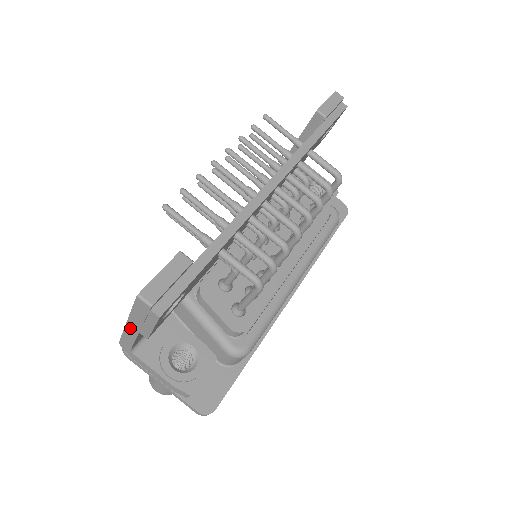
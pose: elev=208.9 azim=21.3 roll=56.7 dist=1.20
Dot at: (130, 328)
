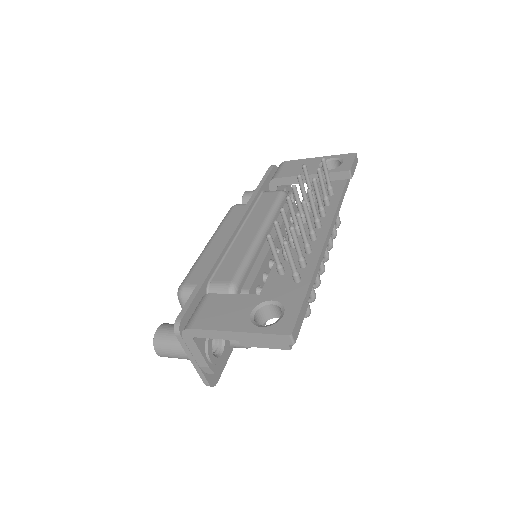
Dot at: (232, 334)
